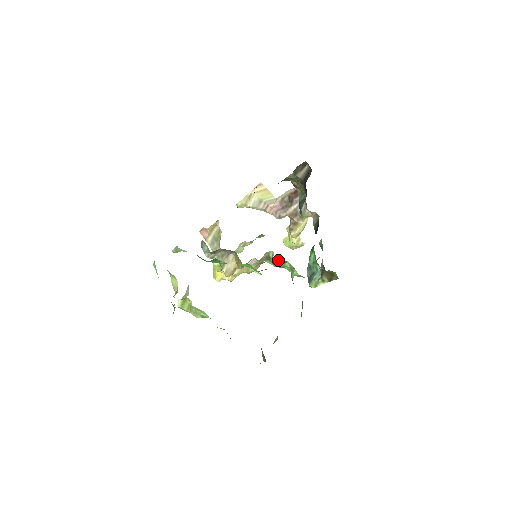
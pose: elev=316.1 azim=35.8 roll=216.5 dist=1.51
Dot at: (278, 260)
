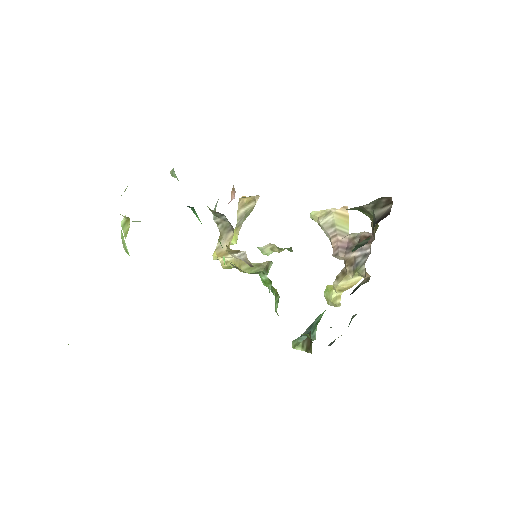
Dot at: (264, 273)
